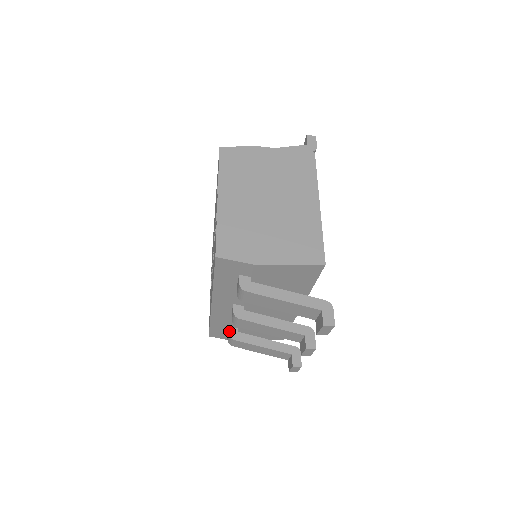
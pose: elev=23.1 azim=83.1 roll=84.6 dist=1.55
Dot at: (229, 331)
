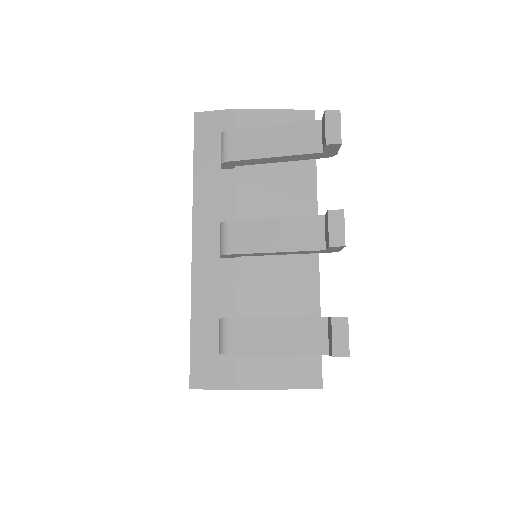
Dot at: (220, 318)
